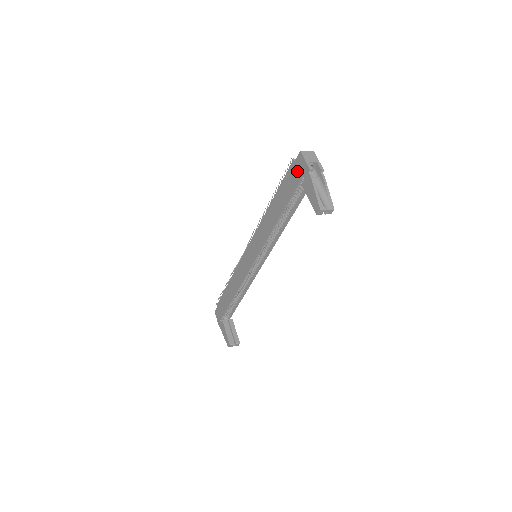
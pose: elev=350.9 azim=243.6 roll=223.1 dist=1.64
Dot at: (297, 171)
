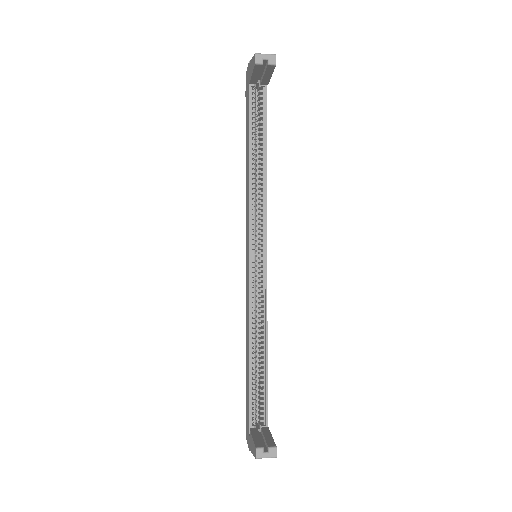
Dot at: (247, 87)
